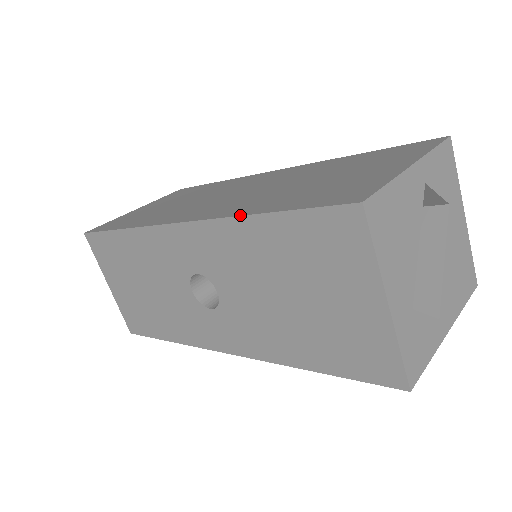
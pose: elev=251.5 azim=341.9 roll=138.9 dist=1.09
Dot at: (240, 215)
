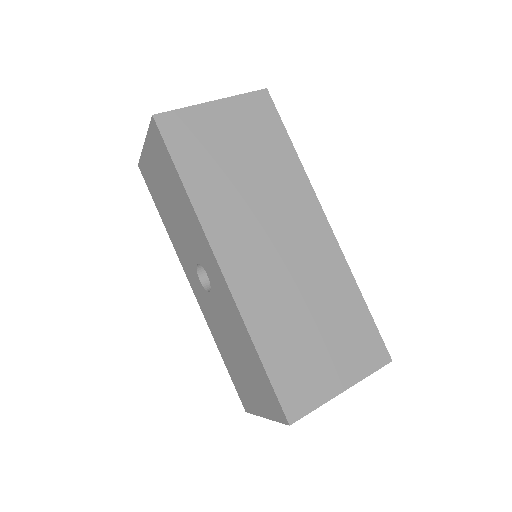
Dot at: (250, 334)
